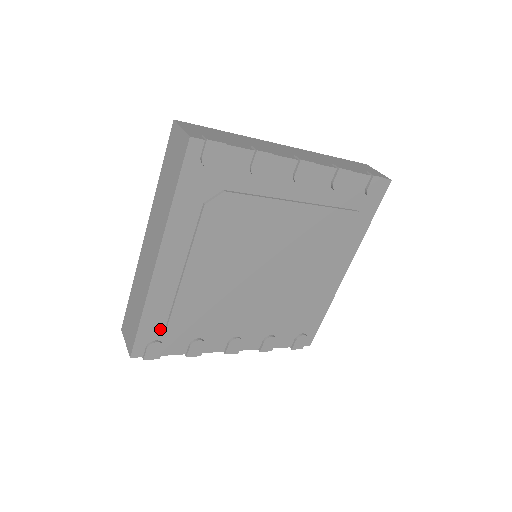
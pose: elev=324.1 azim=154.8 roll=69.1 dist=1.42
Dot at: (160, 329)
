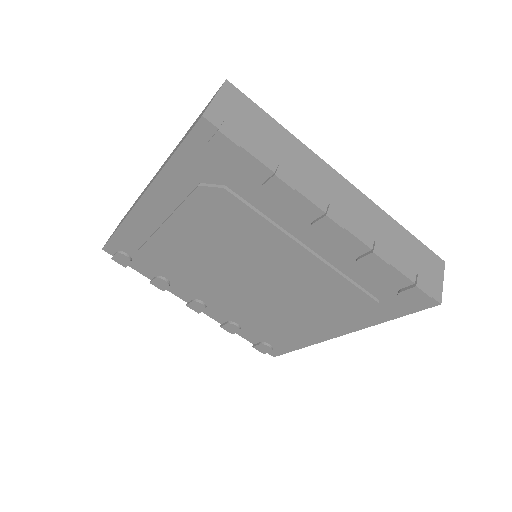
Dot at: (132, 248)
